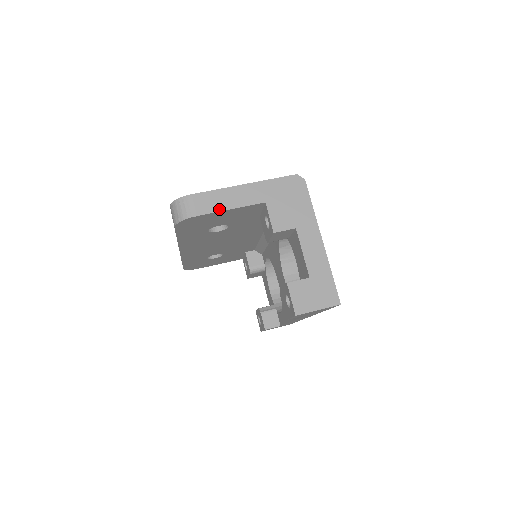
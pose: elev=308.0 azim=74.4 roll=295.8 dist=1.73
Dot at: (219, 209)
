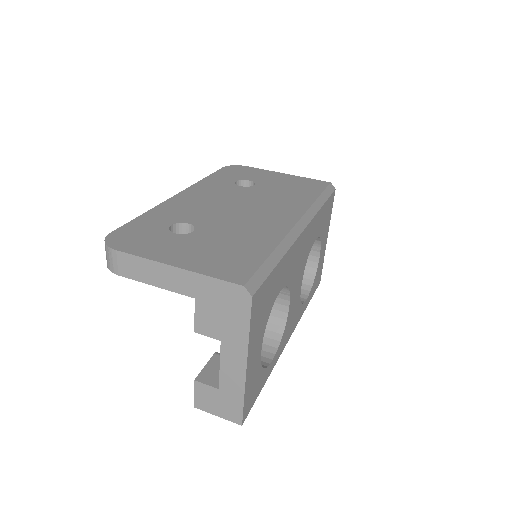
Dot at: (142, 280)
